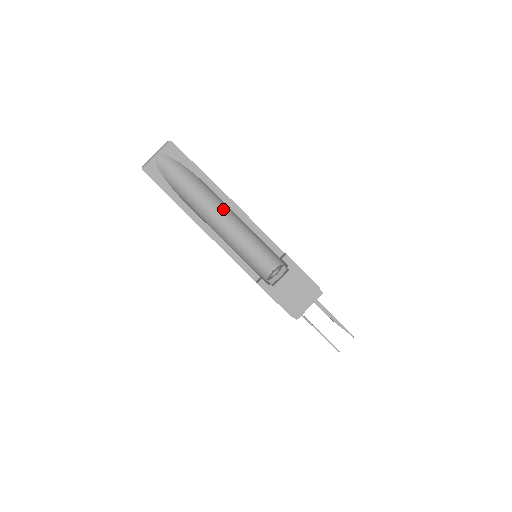
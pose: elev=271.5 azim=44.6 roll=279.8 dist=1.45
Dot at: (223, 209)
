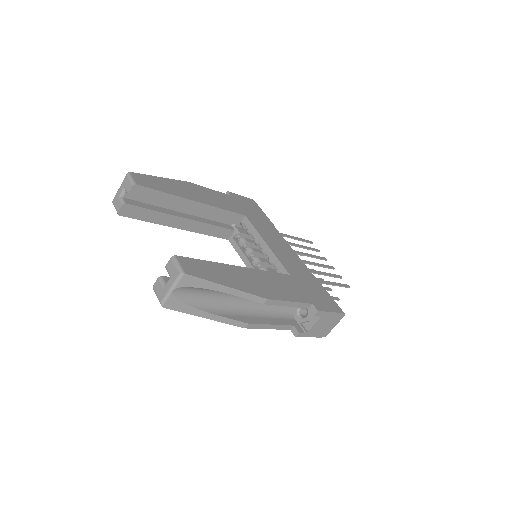
Dot at: occluded
